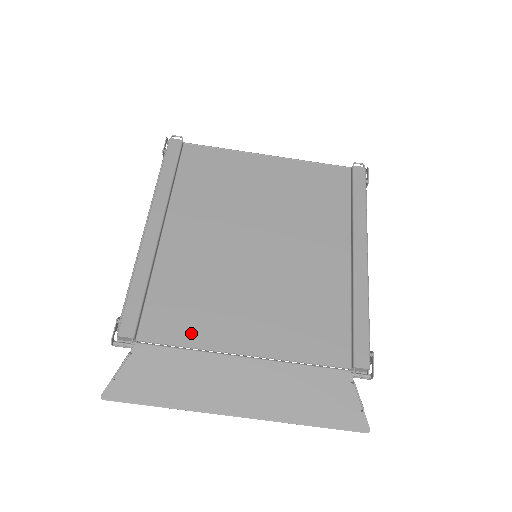
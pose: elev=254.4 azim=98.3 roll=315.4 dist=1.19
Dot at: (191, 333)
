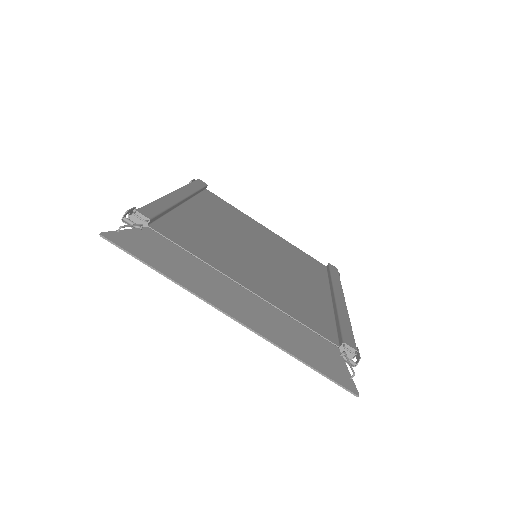
Dot at: (199, 251)
